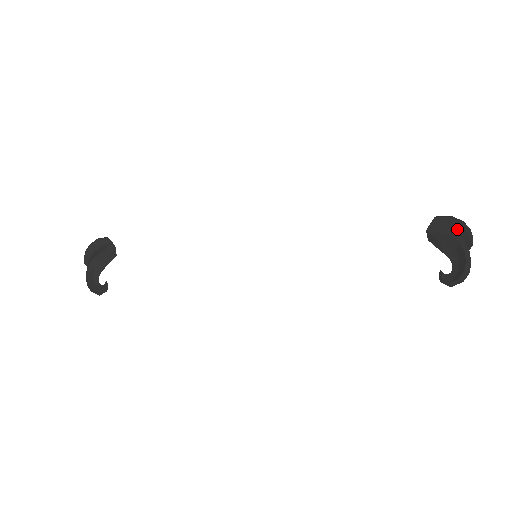
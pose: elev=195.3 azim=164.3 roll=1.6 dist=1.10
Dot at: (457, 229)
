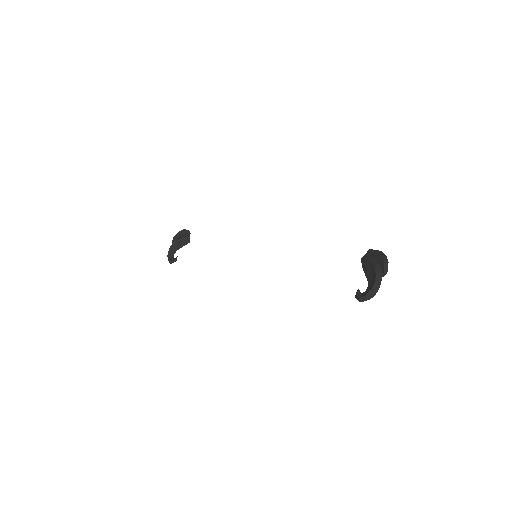
Dot at: (379, 260)
